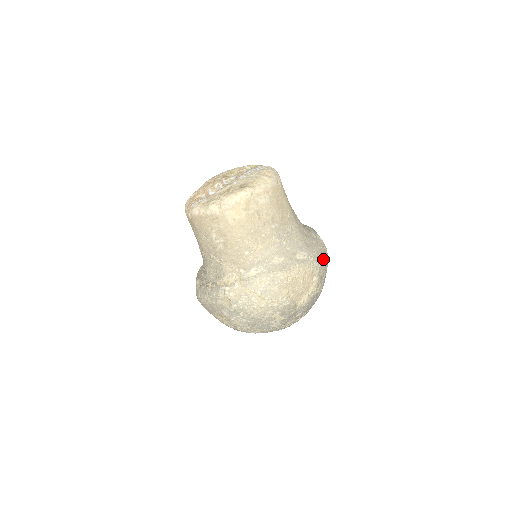
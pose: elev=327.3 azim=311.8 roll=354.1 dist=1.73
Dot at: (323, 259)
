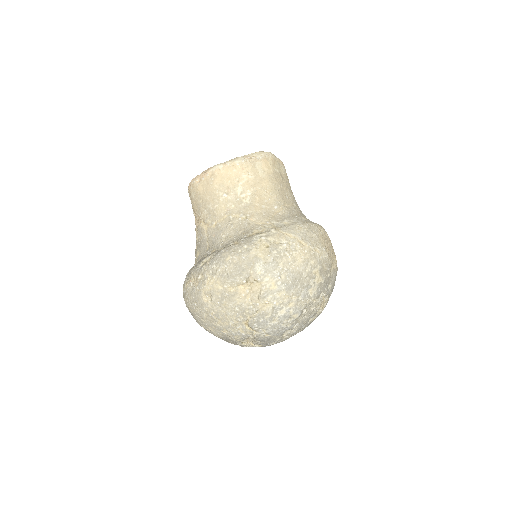
Dot at: occluded
